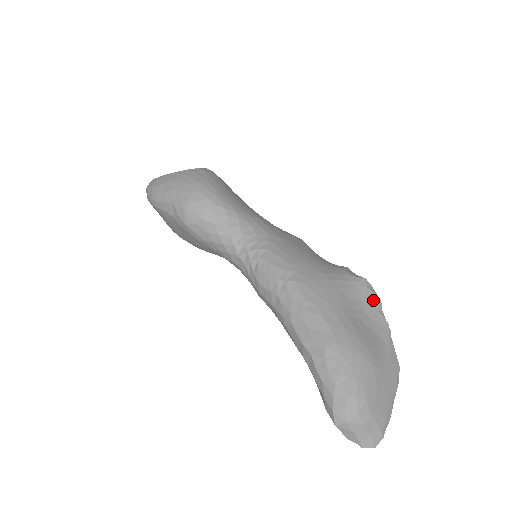
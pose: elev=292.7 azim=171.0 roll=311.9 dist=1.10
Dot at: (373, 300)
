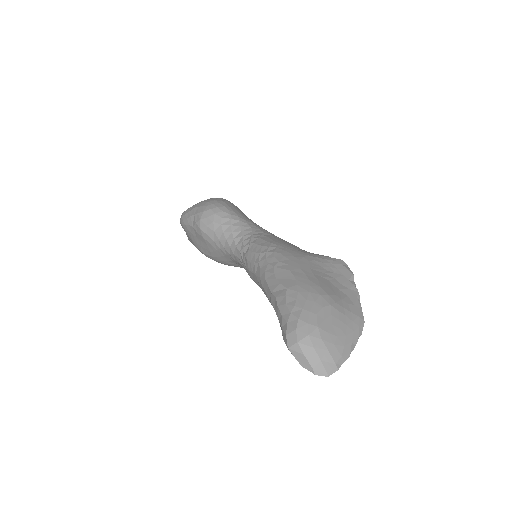
Dot at: (346, 273)
